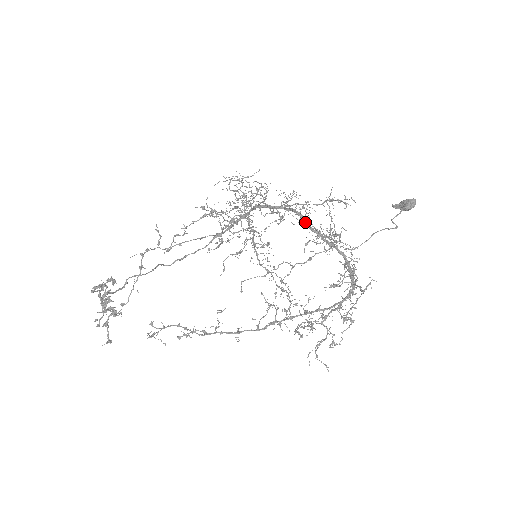
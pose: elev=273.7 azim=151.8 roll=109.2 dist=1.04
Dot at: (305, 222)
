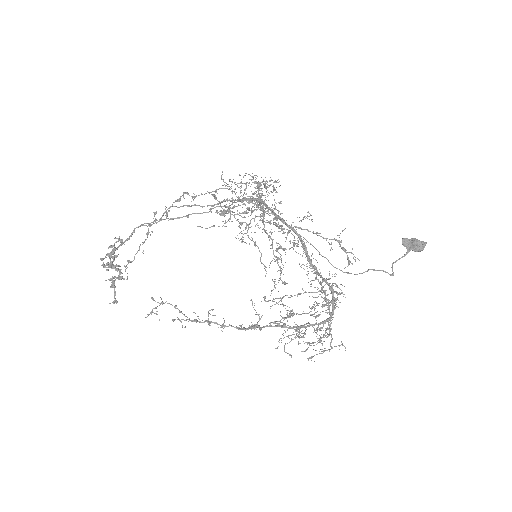
Dot at: (307, 257)
